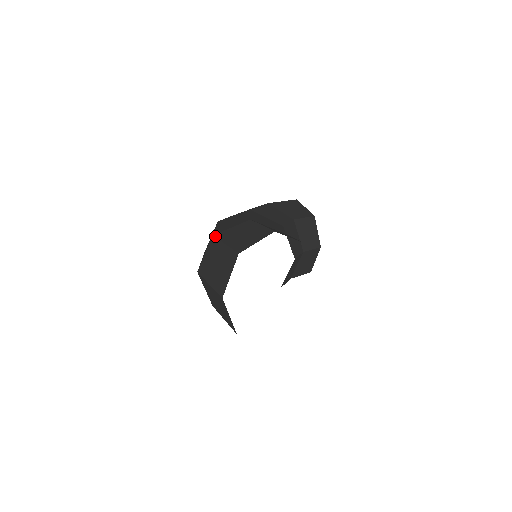
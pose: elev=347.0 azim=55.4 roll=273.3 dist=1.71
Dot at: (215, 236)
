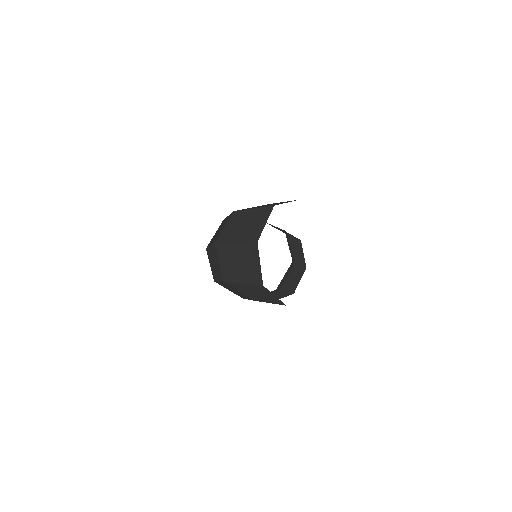
Dot at: (237, 210)
